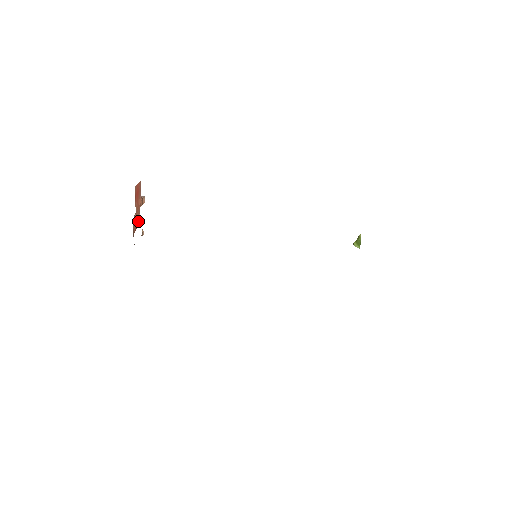
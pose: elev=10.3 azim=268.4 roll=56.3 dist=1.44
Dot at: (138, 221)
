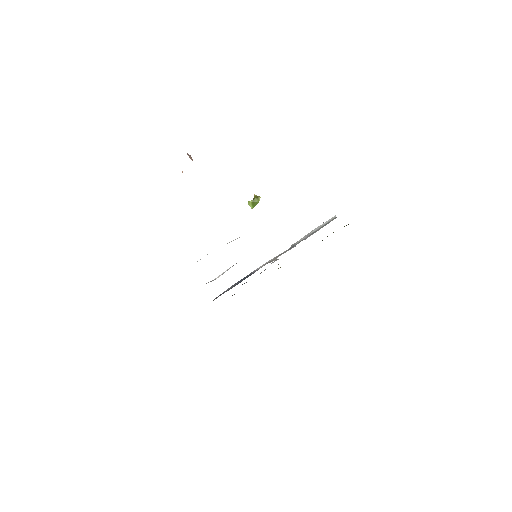
Dot at: occluded
